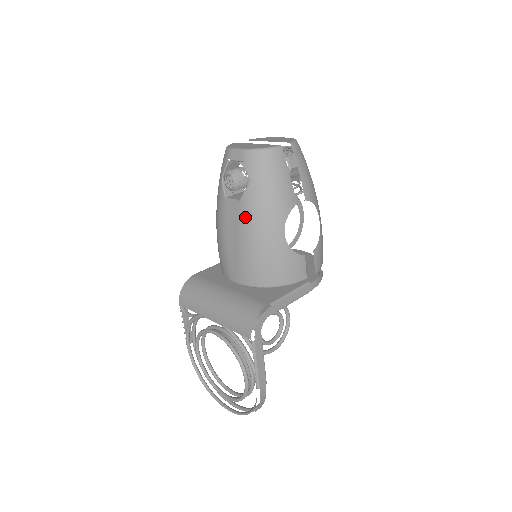
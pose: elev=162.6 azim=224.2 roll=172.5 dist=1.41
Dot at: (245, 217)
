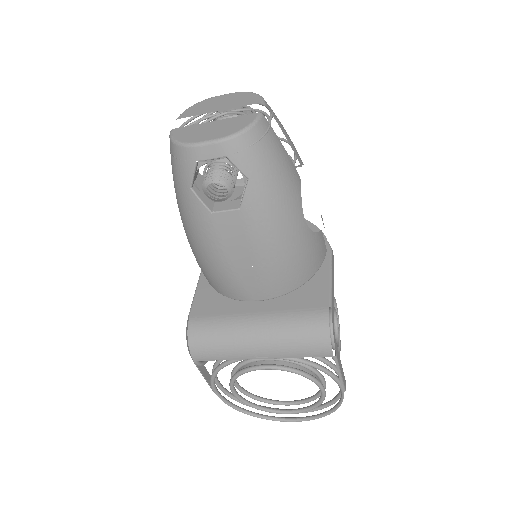
Dot at: (256, 226)
